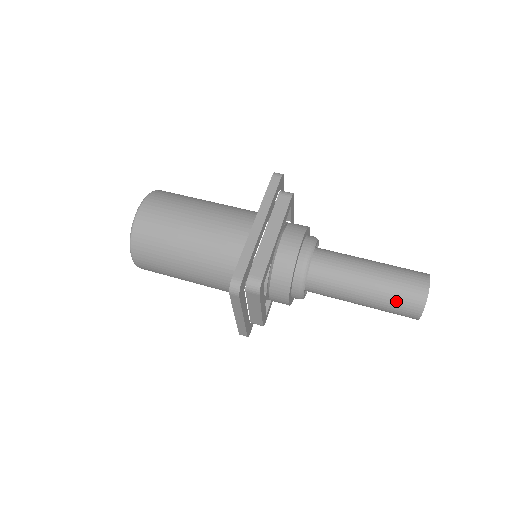
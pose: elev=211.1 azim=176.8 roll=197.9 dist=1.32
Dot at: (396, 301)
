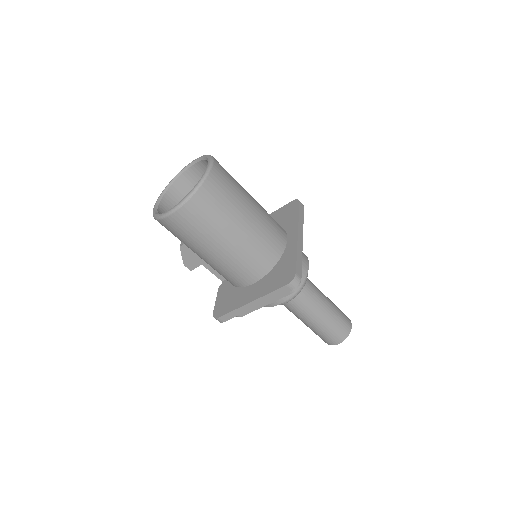
Dot at: (335, 328)
